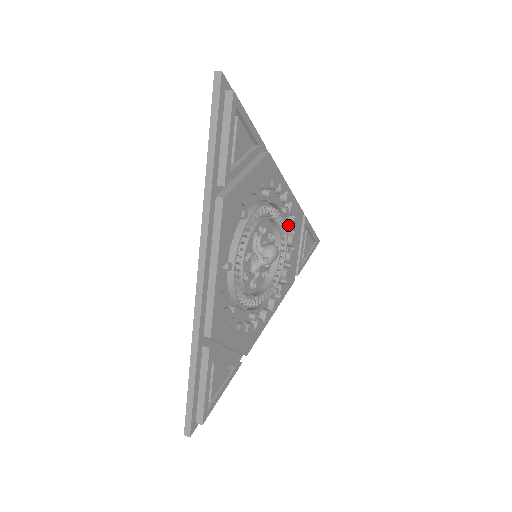
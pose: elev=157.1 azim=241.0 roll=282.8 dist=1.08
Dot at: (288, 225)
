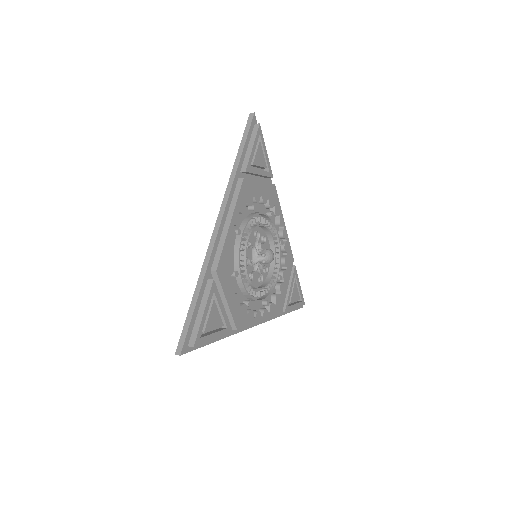
Dot at: (281, 259)
